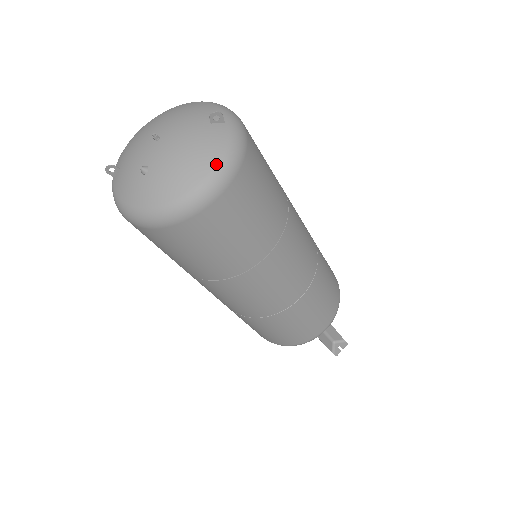
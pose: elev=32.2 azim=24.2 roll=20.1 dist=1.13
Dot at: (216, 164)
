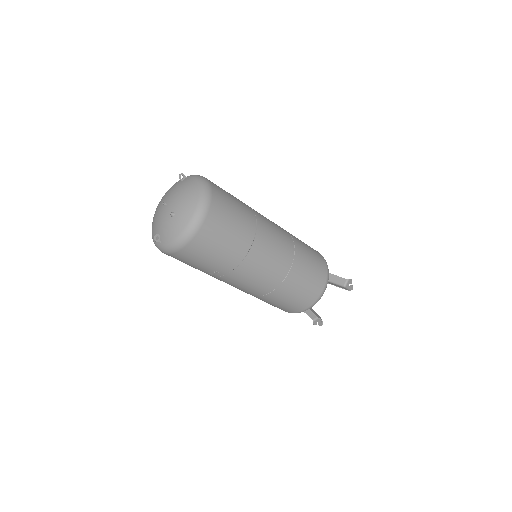
Dot at: (199, 184)
